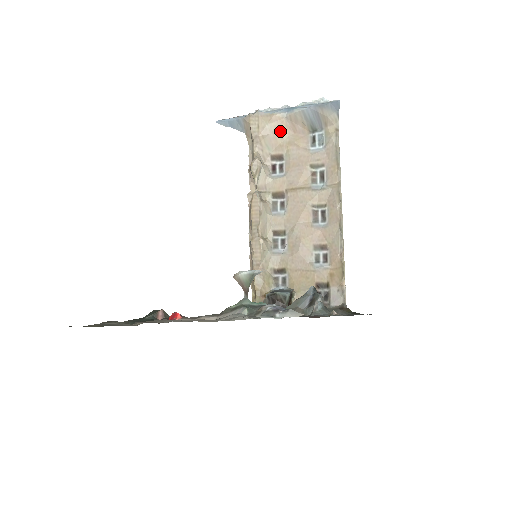
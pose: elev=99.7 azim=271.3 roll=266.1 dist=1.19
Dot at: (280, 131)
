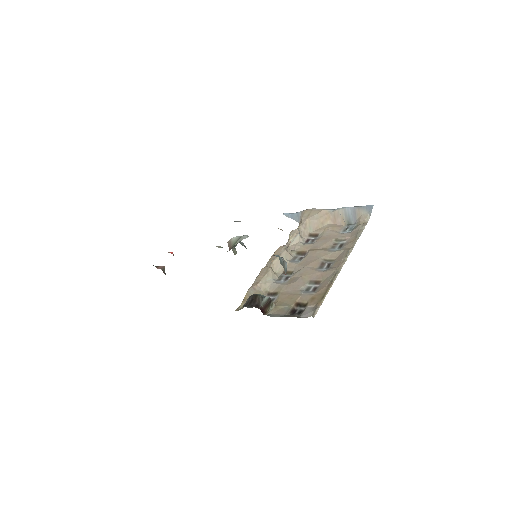
Dot at: (323, 220)
